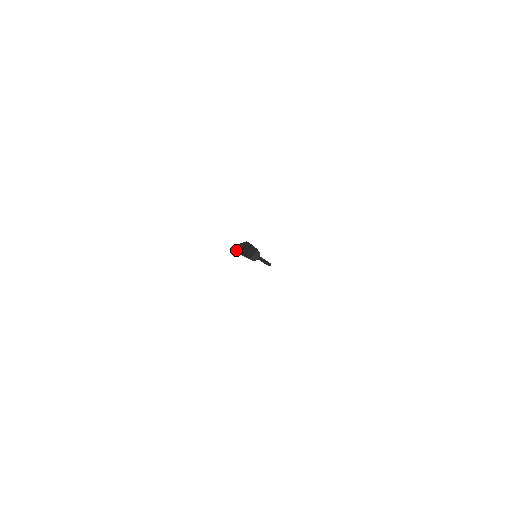
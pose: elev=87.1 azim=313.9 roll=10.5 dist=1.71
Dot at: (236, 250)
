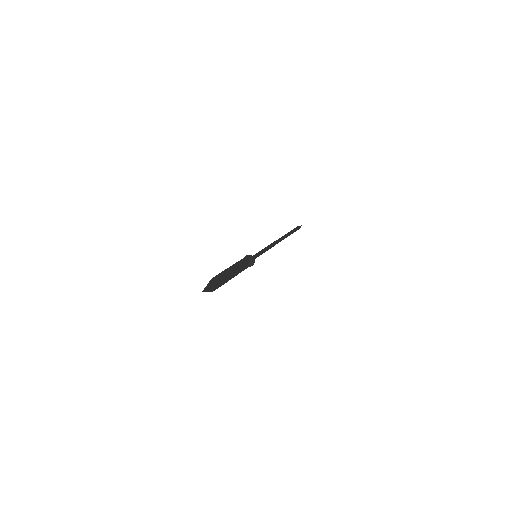
Dot at: occluded
